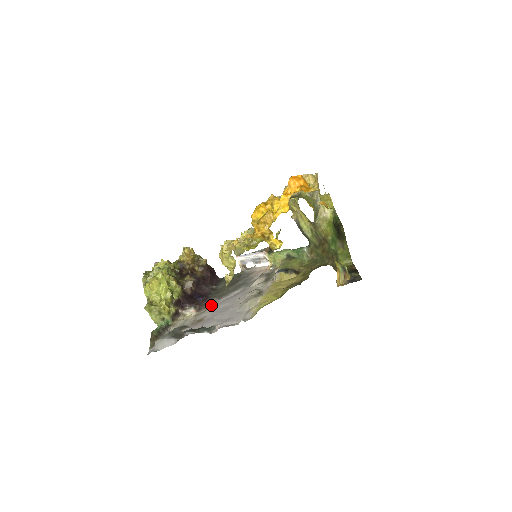
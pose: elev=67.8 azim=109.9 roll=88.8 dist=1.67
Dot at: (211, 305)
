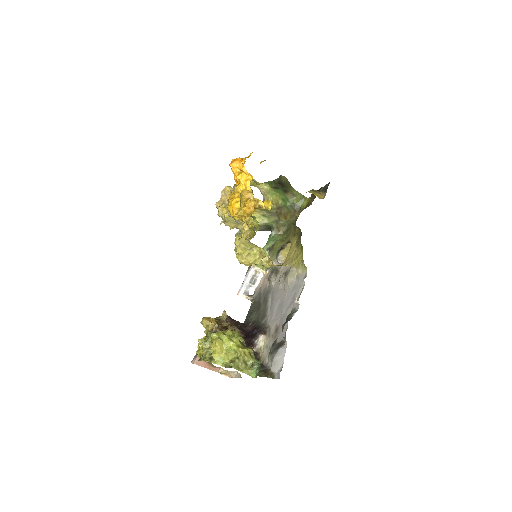
Dot at: (267, 323)
